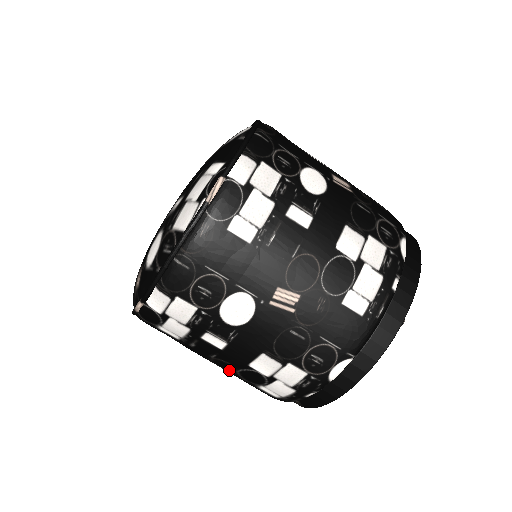
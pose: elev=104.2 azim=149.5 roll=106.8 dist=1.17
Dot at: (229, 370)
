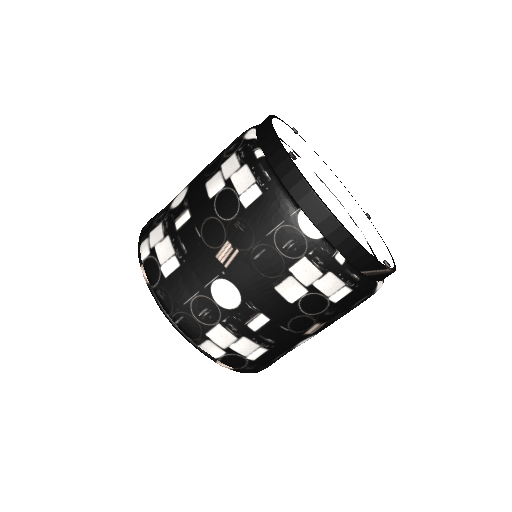
Dot at: (310, 321)
